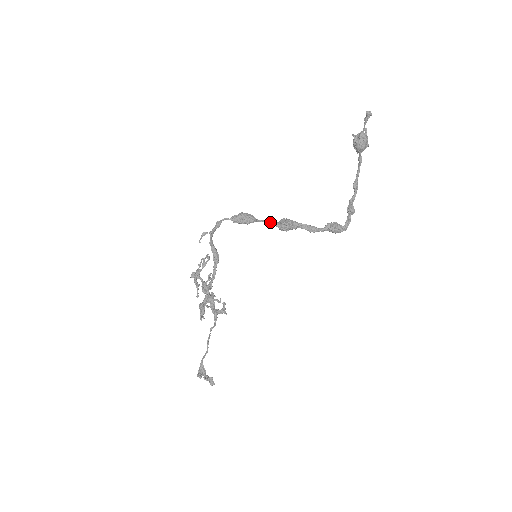
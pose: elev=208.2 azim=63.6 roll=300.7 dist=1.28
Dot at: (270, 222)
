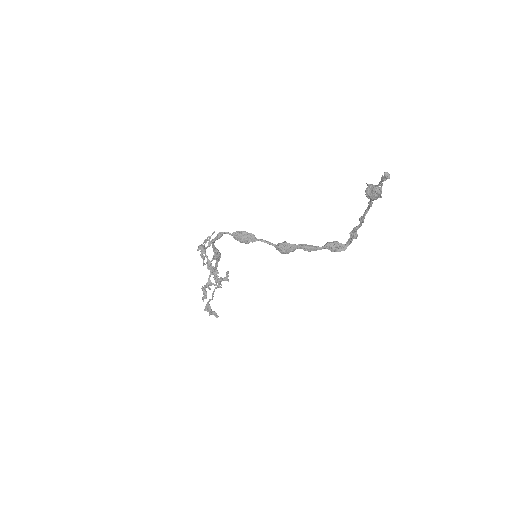
Dot at: (269, 243)
